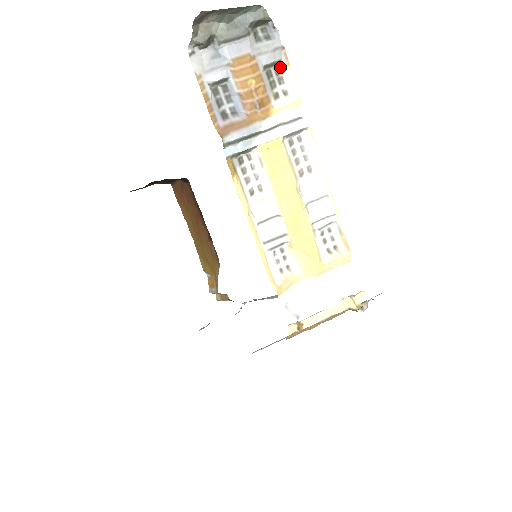
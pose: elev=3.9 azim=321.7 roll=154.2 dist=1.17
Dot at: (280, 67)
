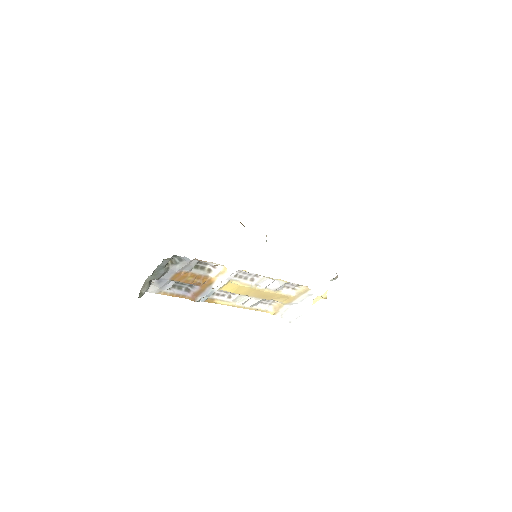
Dot at: (200, 261)
